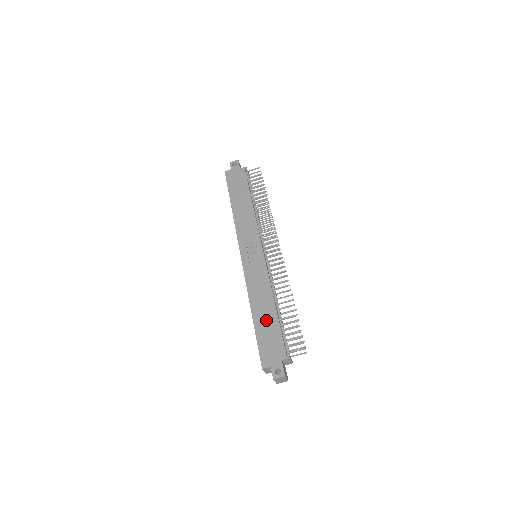
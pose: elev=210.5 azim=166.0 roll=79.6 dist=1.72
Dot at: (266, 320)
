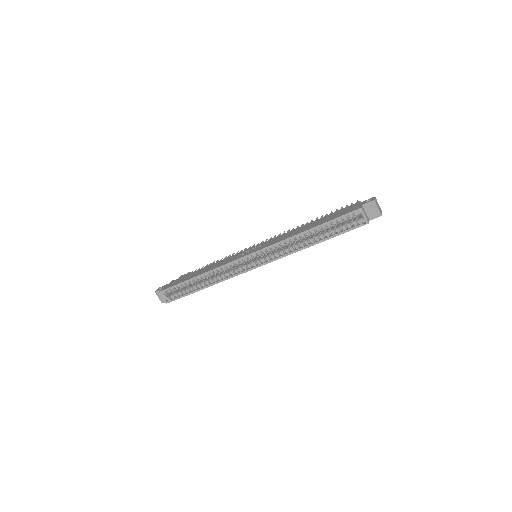
Dot at: (319, 222)
